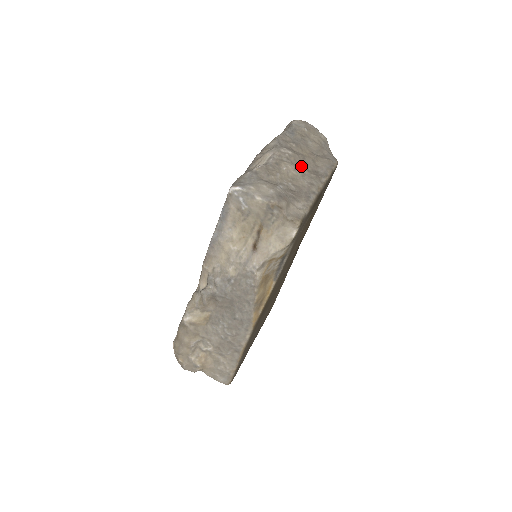
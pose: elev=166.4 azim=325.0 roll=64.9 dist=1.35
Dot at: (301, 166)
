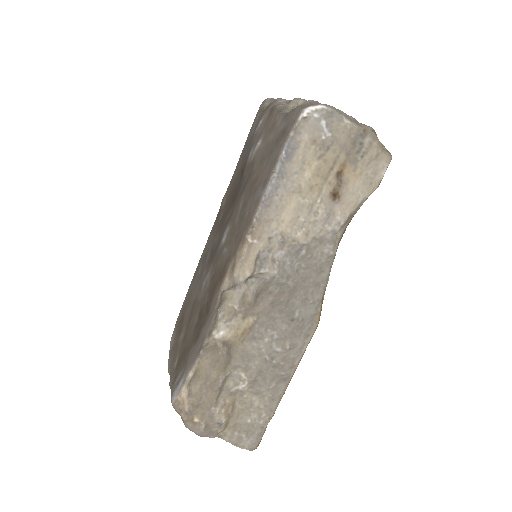
Dot at: occluded
